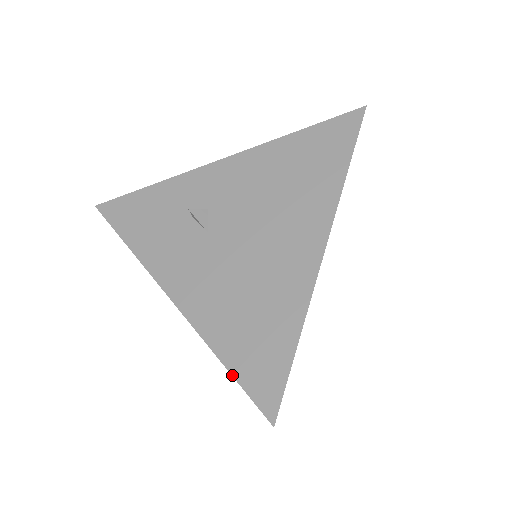
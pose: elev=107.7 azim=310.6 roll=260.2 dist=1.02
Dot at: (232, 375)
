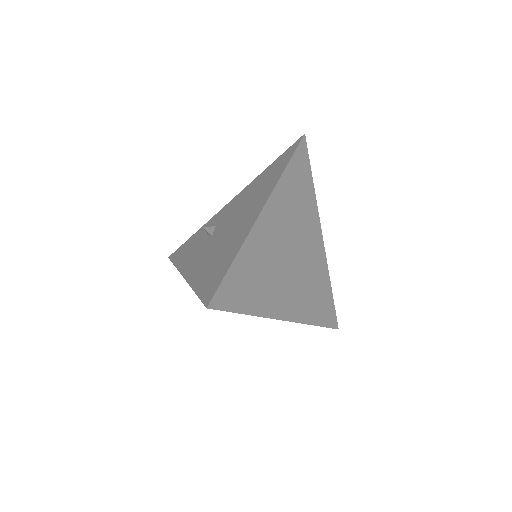
Dot at: (197, 295)
